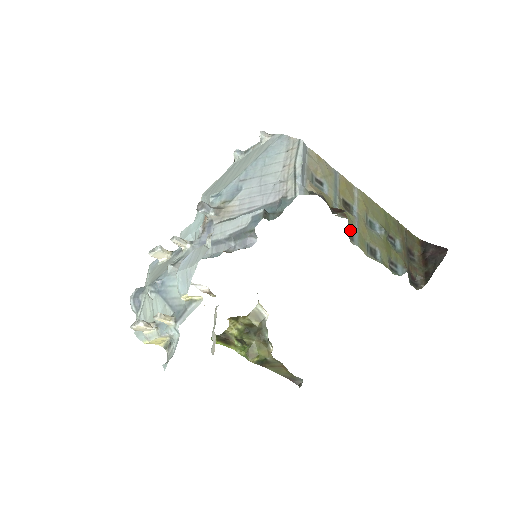
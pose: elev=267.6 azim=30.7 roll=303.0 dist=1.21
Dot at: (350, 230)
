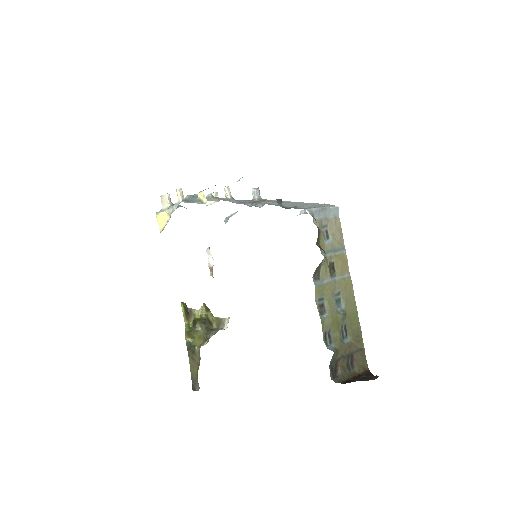
Dot at: (319, 274)
